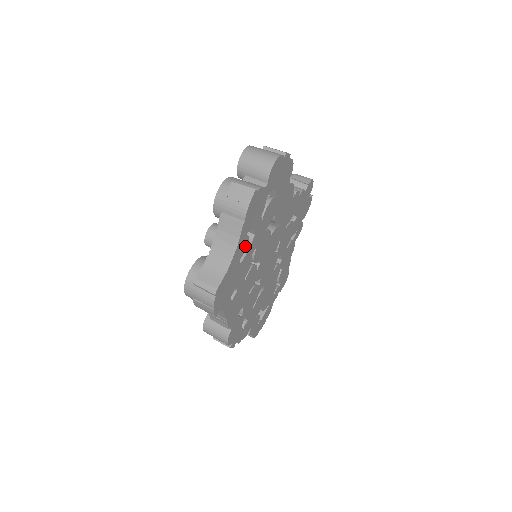
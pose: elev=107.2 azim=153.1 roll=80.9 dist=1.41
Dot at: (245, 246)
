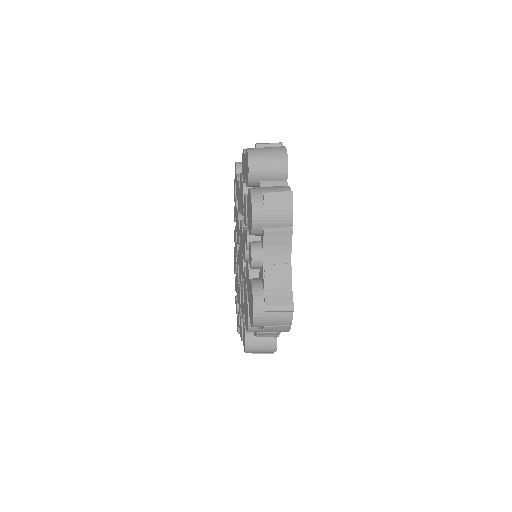
Dot at: occluded
